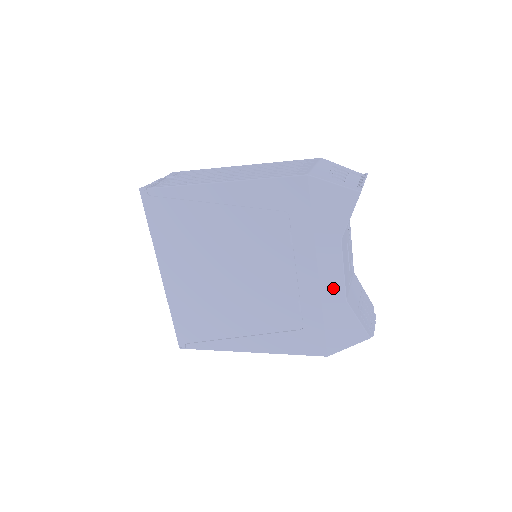
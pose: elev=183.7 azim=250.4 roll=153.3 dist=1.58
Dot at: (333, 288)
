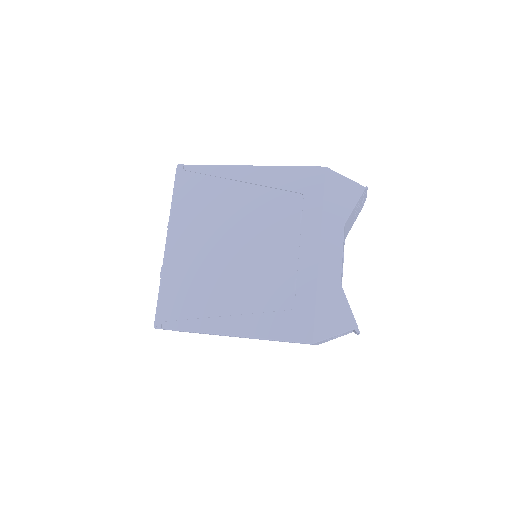
Dot at: (330, 268)
